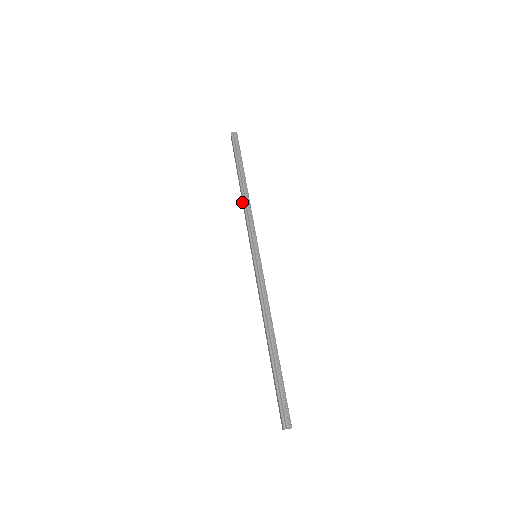
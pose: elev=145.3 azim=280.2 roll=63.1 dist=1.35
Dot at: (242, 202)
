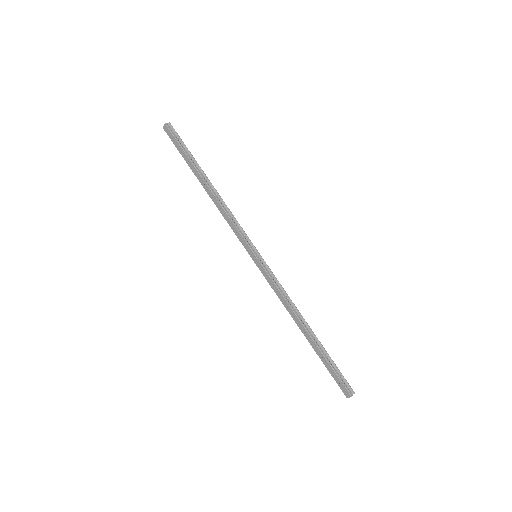
Dot at: (214, 203)
